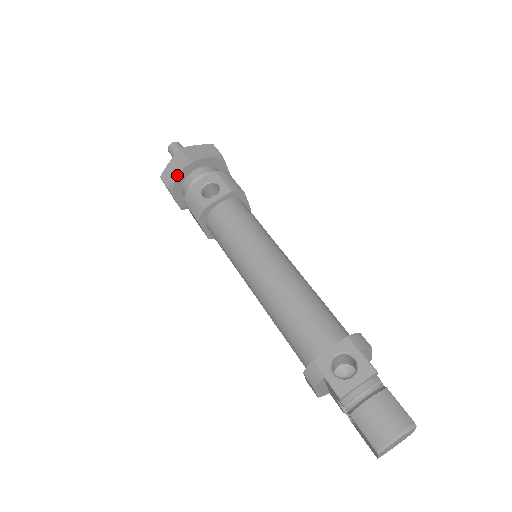
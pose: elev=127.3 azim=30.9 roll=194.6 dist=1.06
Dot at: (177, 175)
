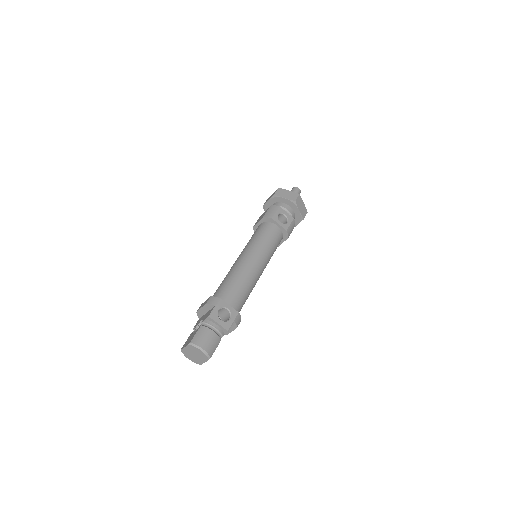
Dot at: (284, 197)
